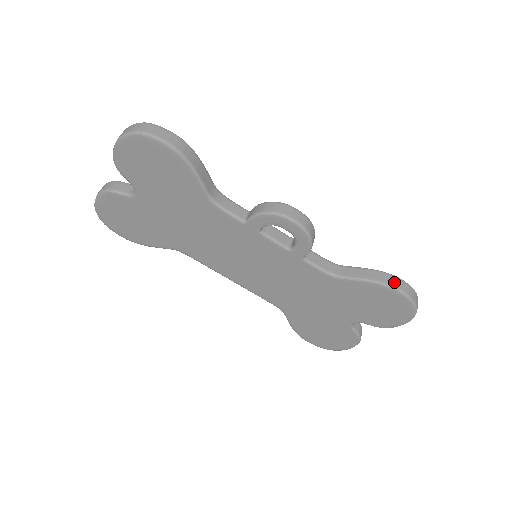
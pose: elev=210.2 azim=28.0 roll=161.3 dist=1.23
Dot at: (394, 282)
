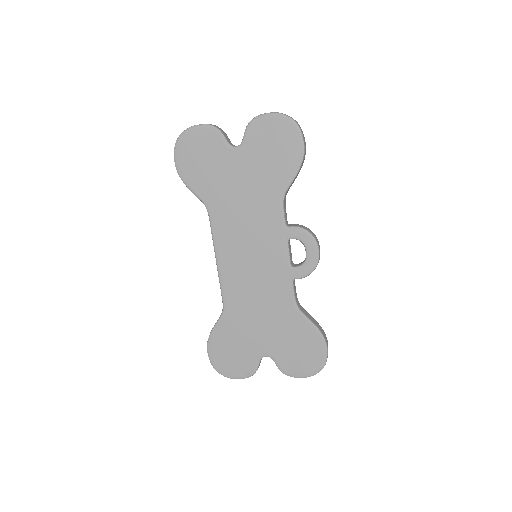
Dot at: (326, 339)
